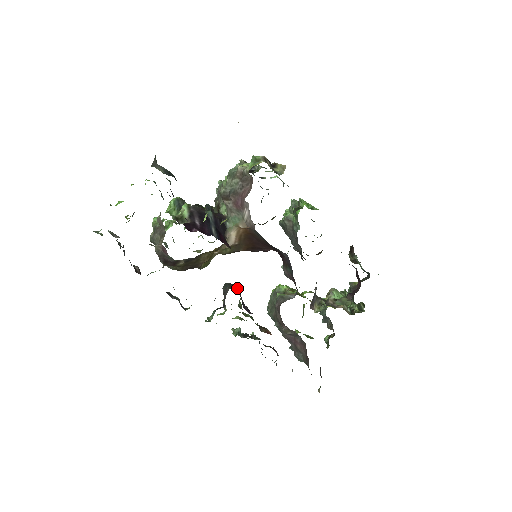
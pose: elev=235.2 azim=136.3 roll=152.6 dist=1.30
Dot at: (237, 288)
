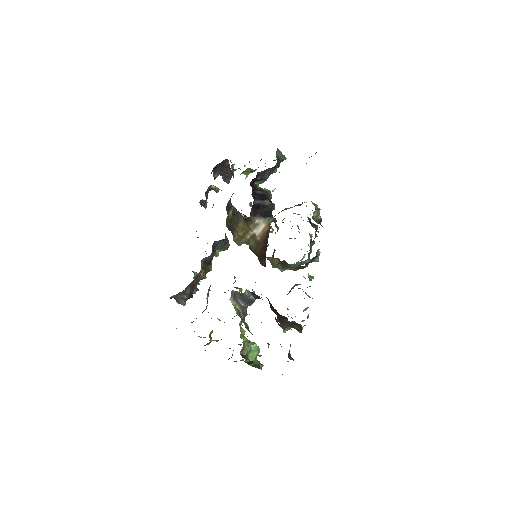
Dot at: (227, 245)
